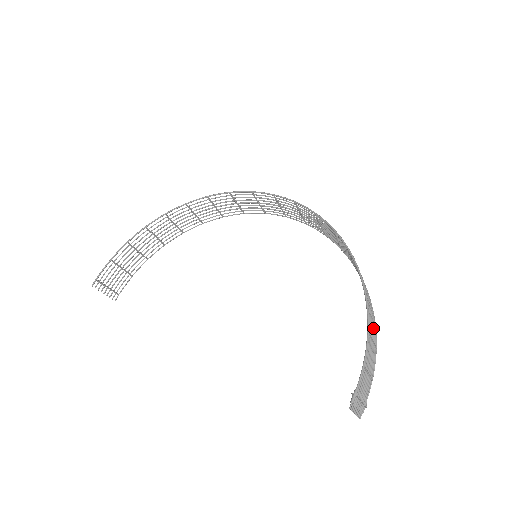
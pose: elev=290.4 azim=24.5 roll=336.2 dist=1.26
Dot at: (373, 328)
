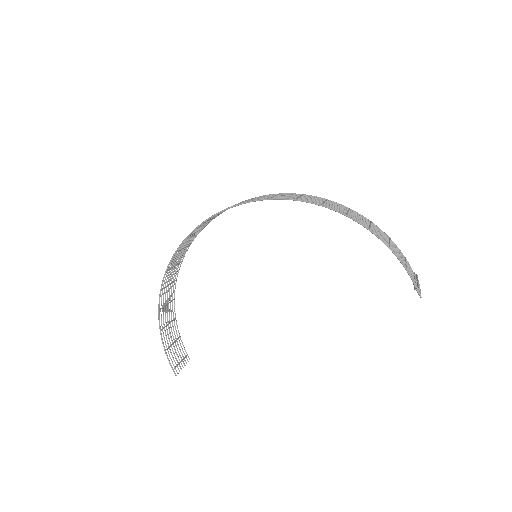
Dot at: (381, 233)
